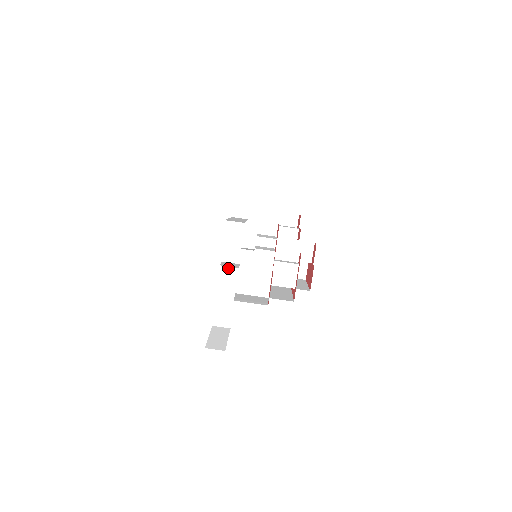
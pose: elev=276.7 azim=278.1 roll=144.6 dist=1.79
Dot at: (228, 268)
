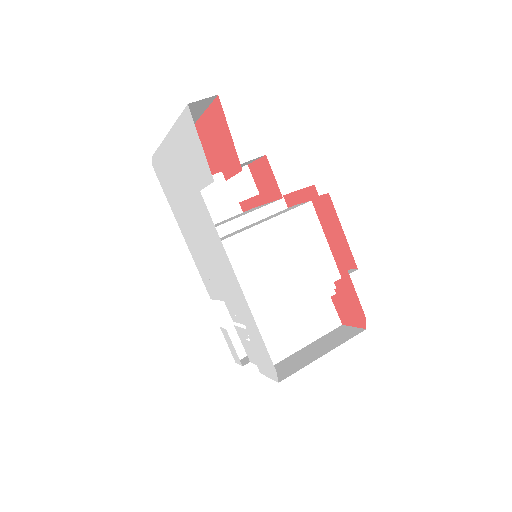
Dot at: occluded
